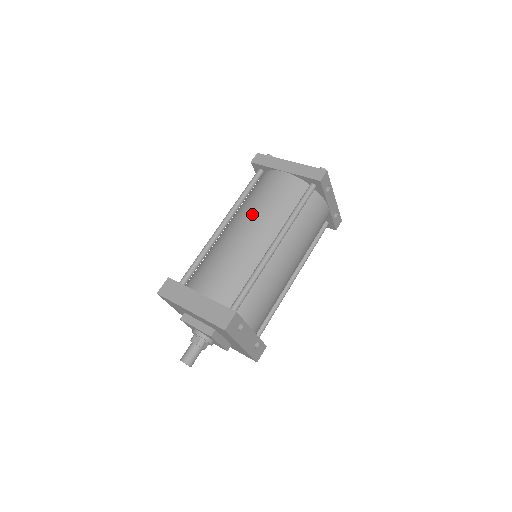
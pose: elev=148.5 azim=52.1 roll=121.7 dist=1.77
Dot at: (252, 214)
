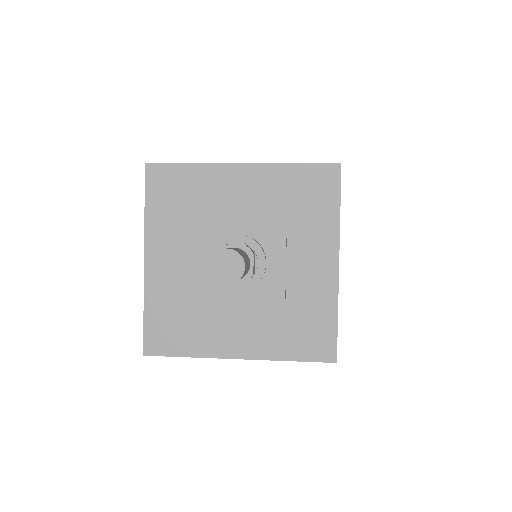
Dot at: occluded
